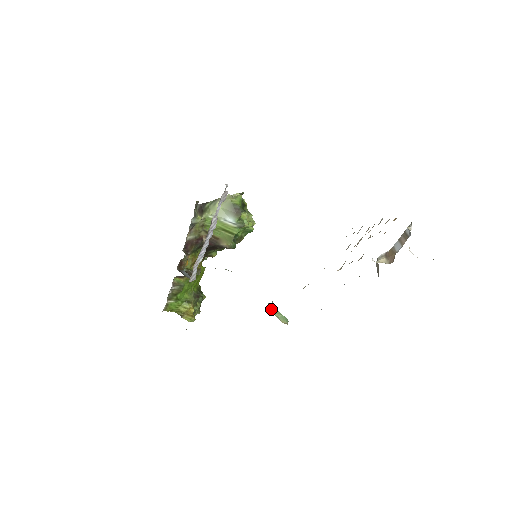
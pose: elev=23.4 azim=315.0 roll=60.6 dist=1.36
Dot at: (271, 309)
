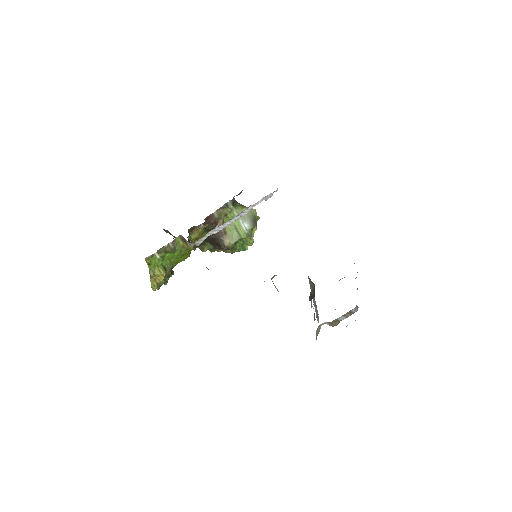
Dot at: occluded
